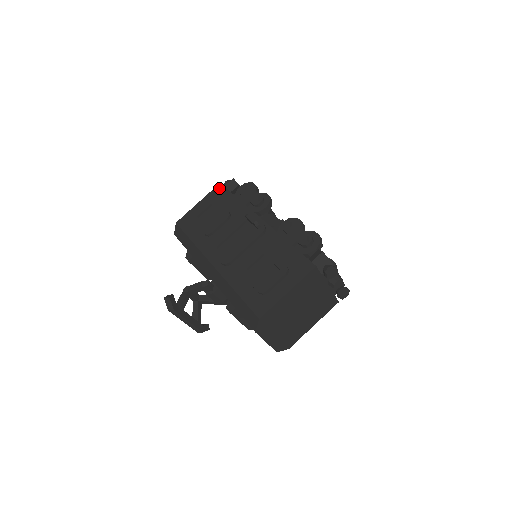
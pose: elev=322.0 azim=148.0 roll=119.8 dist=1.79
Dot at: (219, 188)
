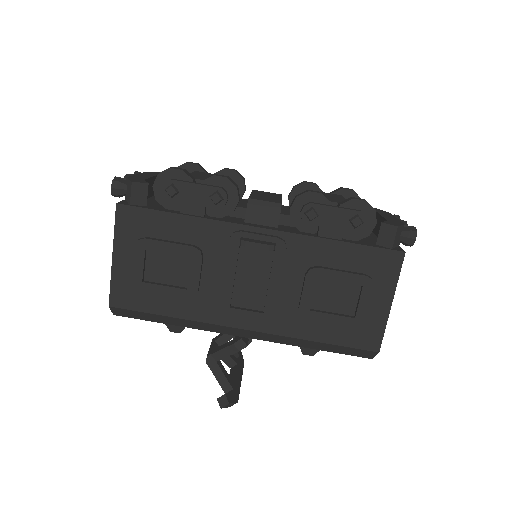
Dot at: (125, 214)
